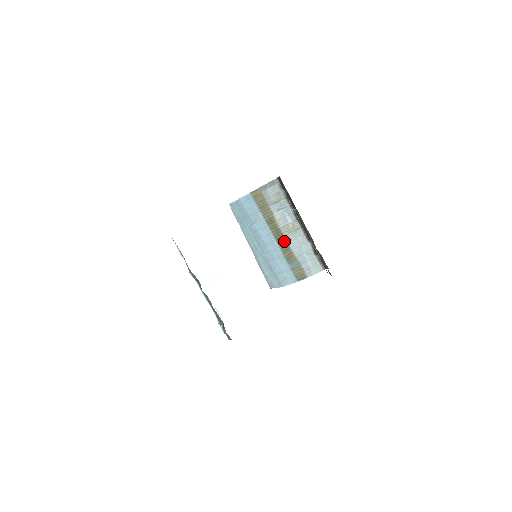
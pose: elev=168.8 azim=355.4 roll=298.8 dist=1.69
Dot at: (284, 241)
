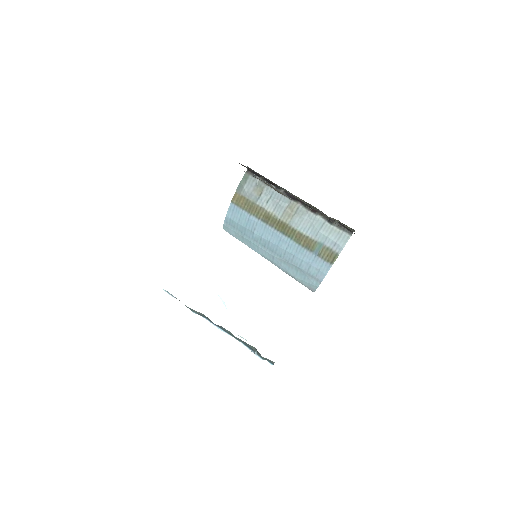
Dot at: (292, 230)
